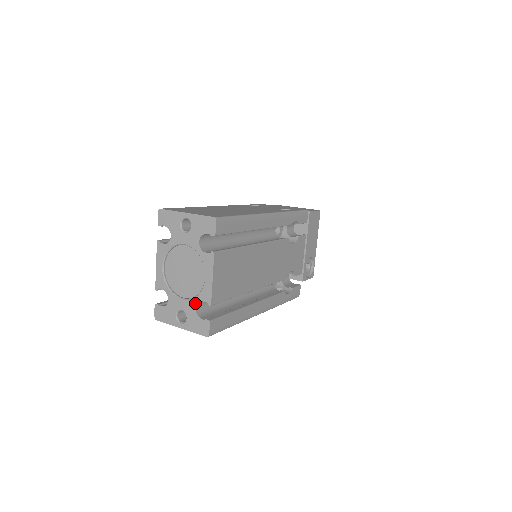
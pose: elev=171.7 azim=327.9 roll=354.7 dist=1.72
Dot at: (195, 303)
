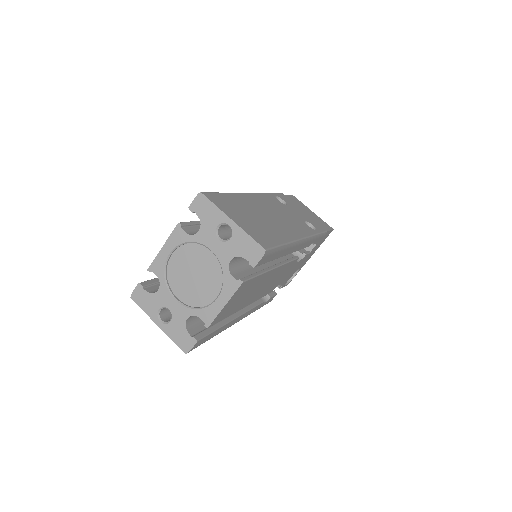
Dot at: (190, 314)
